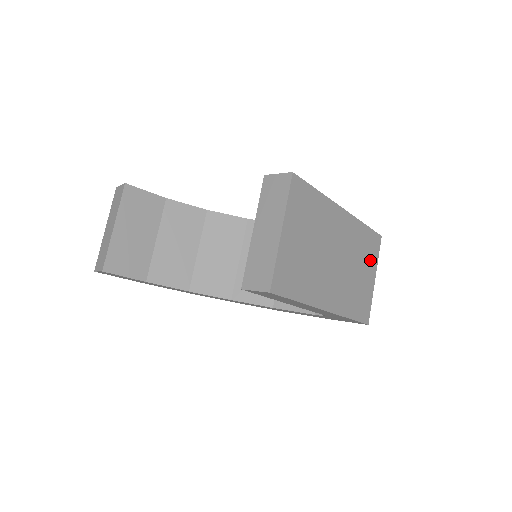
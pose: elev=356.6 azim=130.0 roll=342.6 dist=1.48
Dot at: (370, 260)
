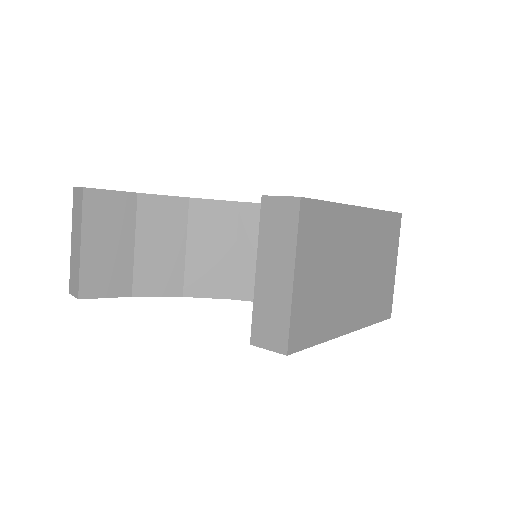
Dot at: (391, 248)
